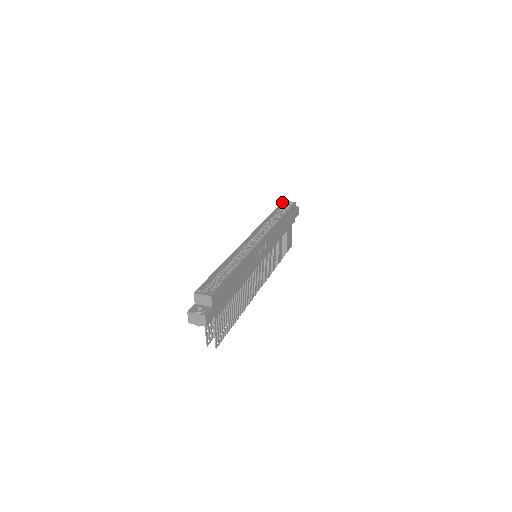
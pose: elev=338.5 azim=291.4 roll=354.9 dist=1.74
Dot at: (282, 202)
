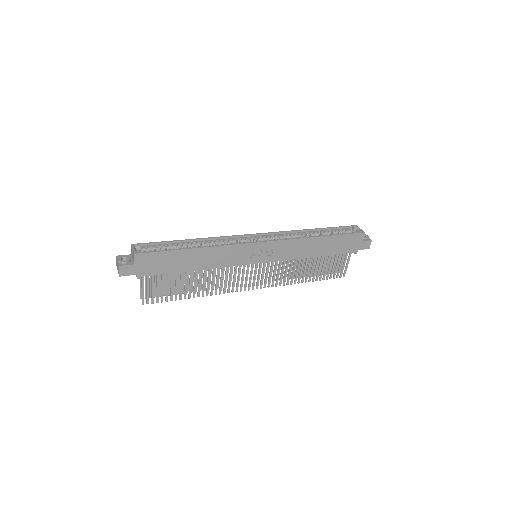
Dot at: (352, 225)
